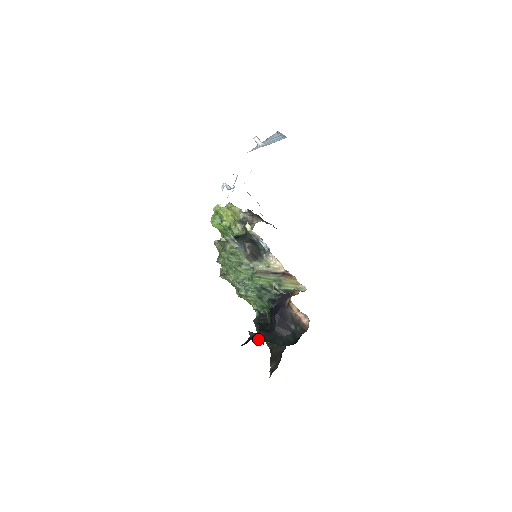
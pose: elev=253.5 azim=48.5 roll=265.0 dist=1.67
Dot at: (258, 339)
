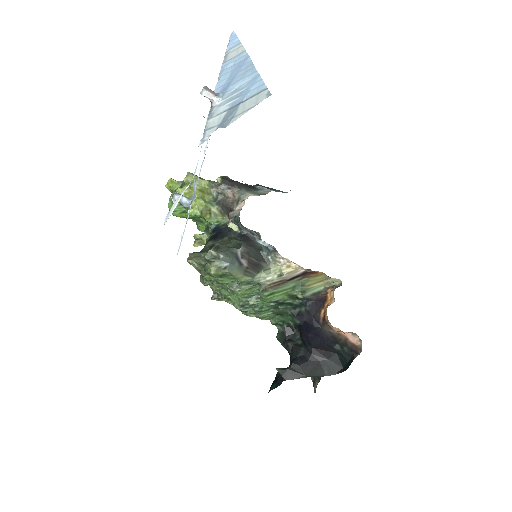
Dot at: (293, 377)
